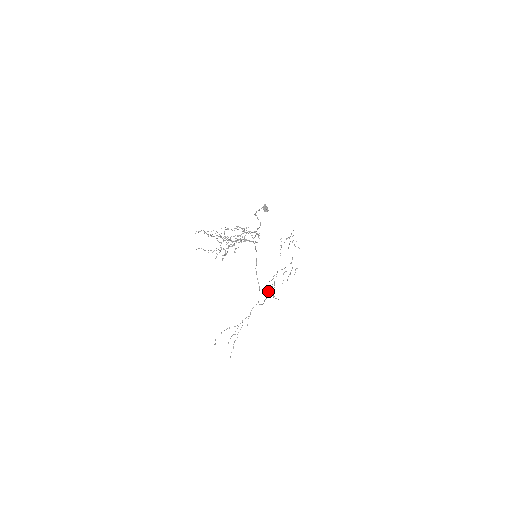
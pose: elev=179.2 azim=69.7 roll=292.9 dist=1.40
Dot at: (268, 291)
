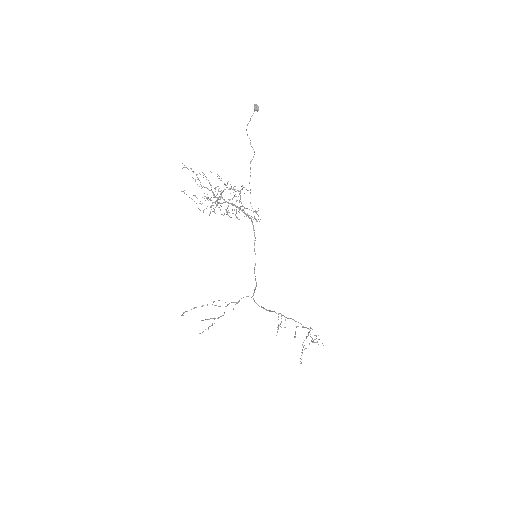
Dot at: (270, 310)
